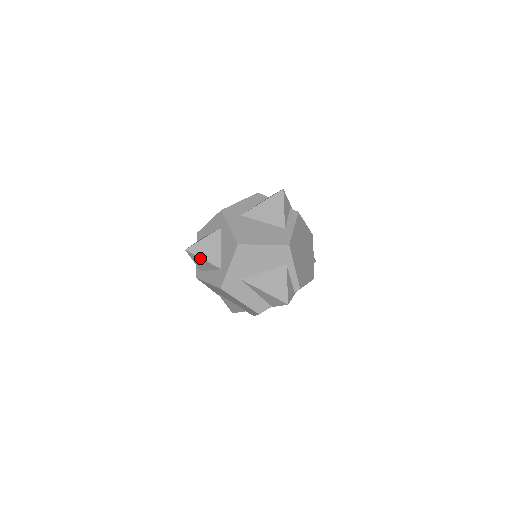
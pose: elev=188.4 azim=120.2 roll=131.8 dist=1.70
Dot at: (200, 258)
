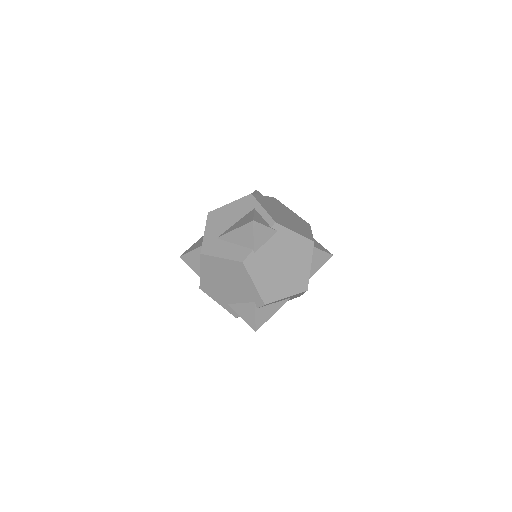
Dot at: (189, 252)
